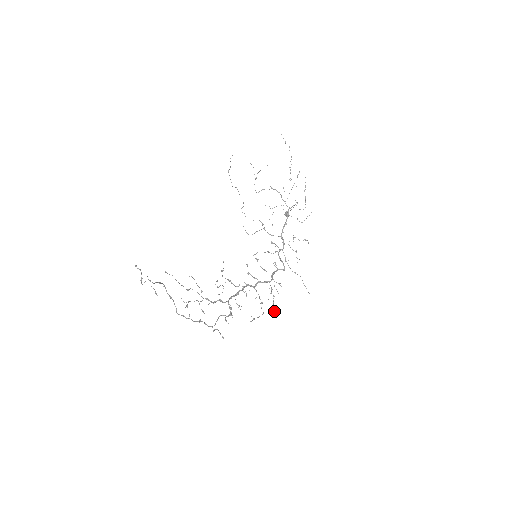
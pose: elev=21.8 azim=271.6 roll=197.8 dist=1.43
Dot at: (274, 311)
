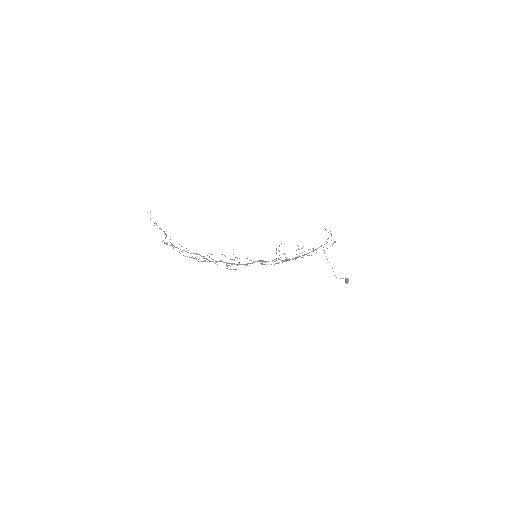
Dot at: occluded
